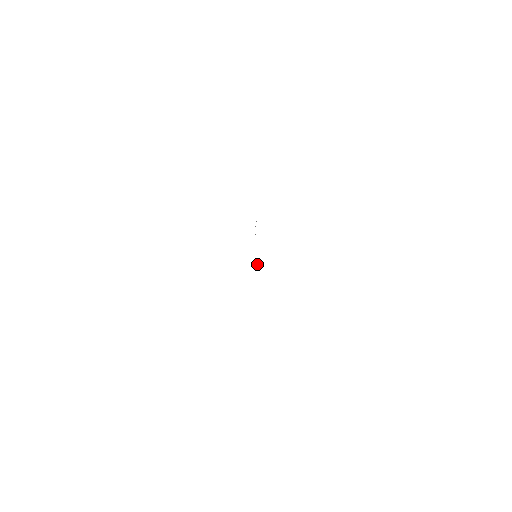
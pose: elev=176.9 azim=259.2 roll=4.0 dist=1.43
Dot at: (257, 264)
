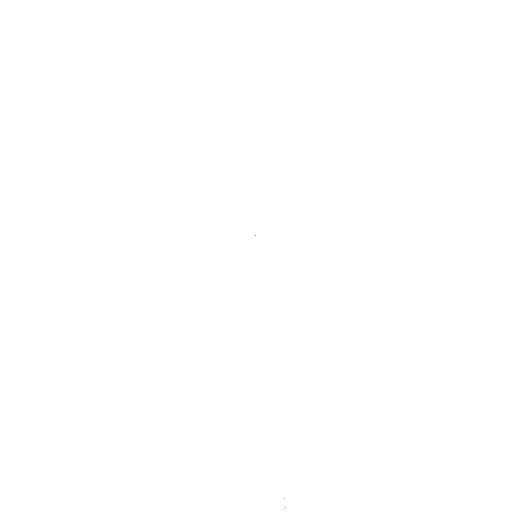
Dot at: occluded
